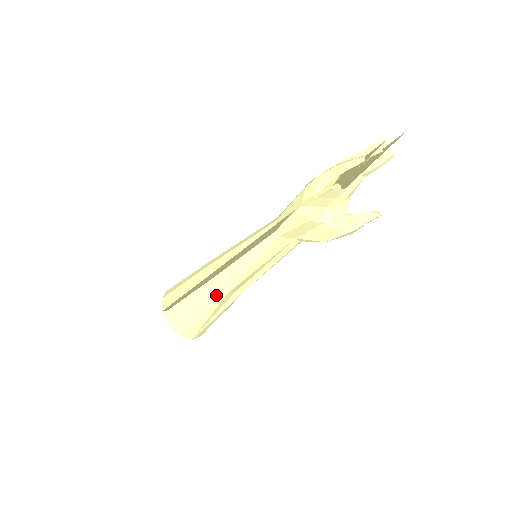
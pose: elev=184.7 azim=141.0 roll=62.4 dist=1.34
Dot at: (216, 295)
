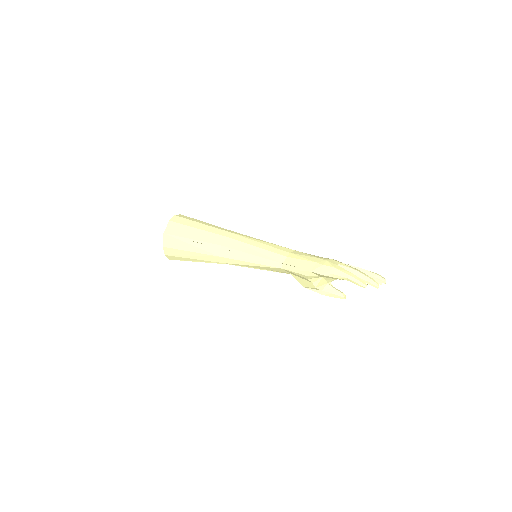
Dot at: (212, 258)
